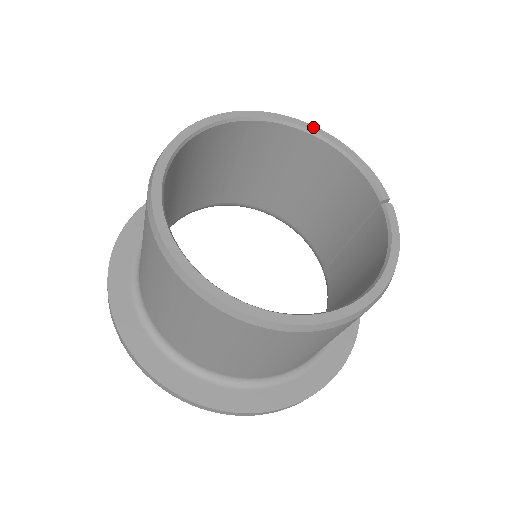
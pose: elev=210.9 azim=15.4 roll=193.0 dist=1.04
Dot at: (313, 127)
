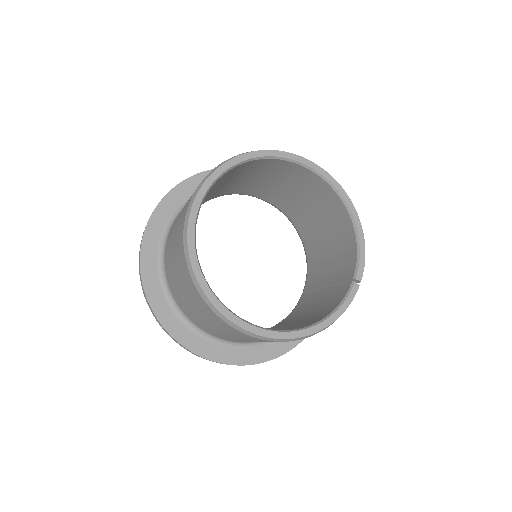
Dot at: (348, 198)
